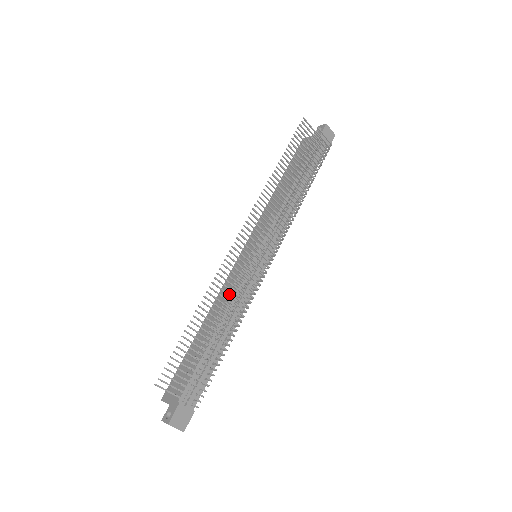
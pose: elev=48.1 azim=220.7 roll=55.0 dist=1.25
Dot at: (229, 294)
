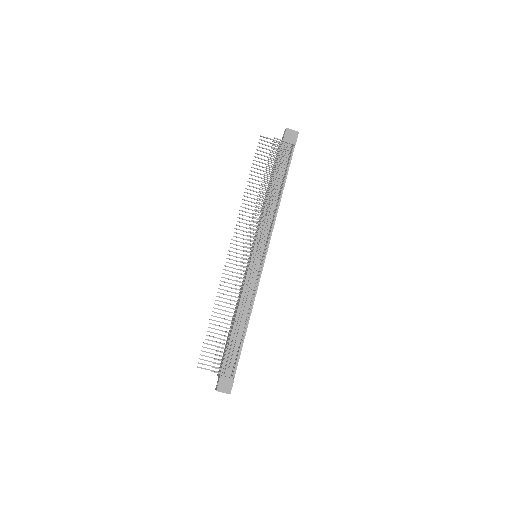
Dot at: (241, 291)
